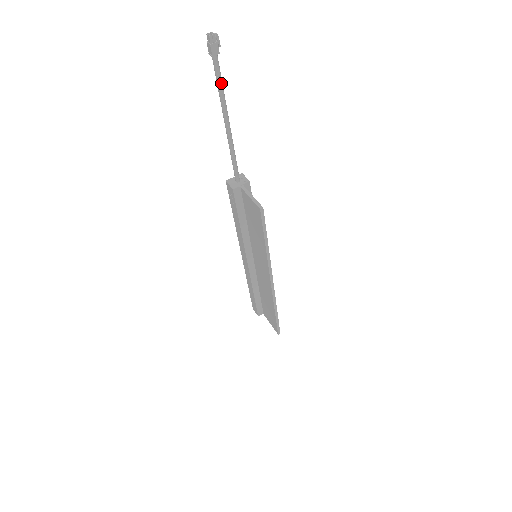
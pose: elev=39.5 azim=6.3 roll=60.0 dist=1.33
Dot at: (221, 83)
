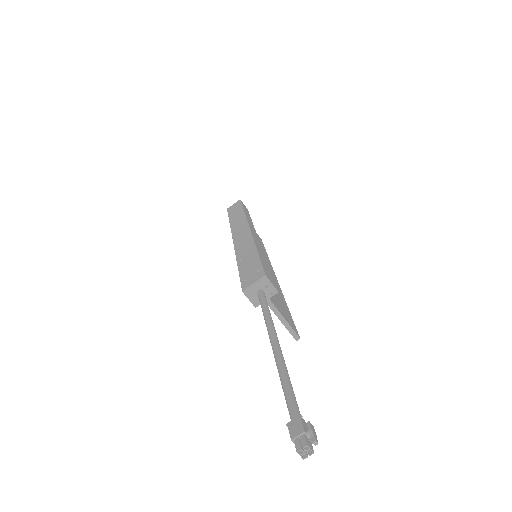
Dot at: (290, 390)
